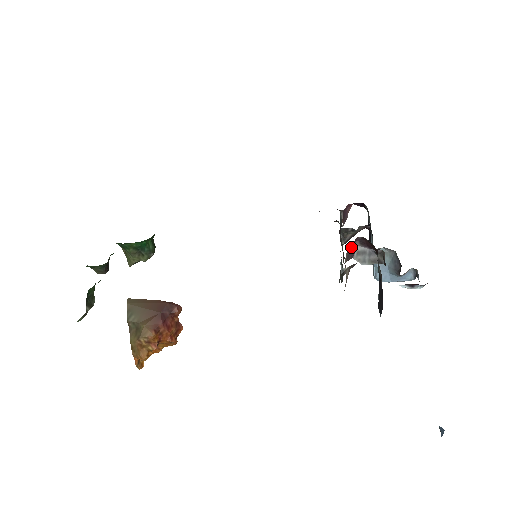
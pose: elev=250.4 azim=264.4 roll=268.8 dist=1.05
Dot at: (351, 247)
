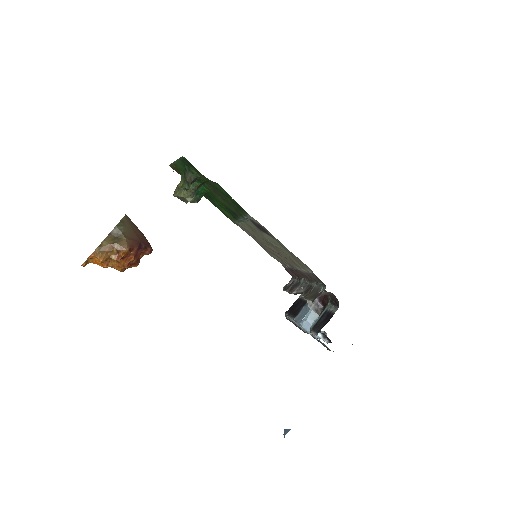
Dot at: occluded
